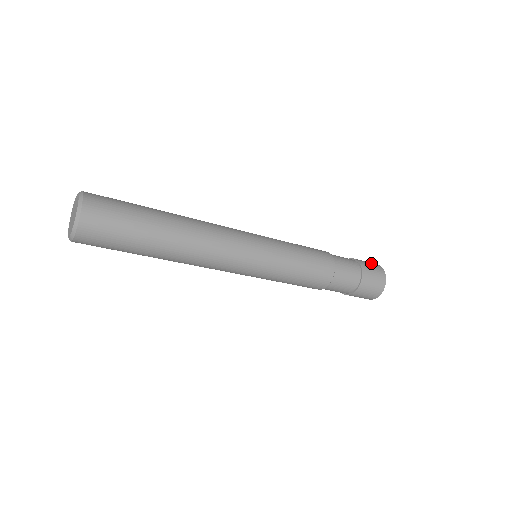
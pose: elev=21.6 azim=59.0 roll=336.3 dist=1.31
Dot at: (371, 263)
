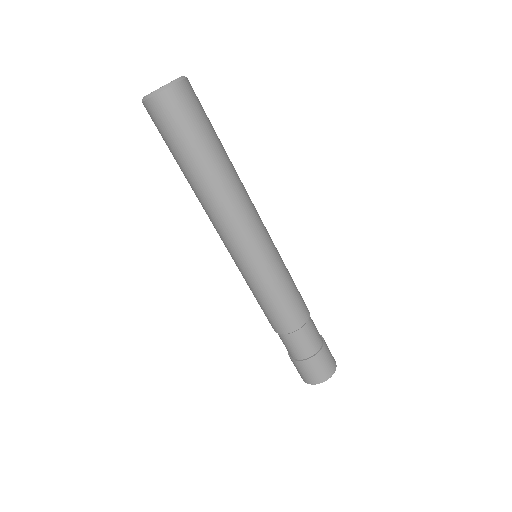
Dot at: occluded
